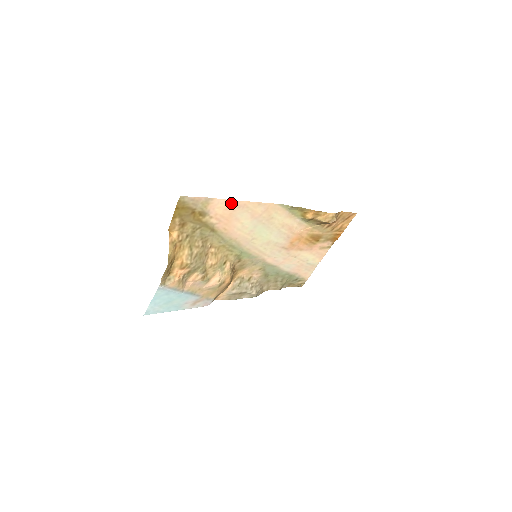
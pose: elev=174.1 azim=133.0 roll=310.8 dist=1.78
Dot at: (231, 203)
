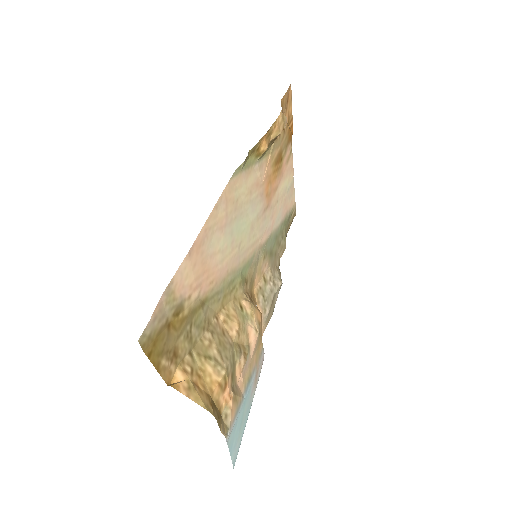
Dot at: (192, 252)
